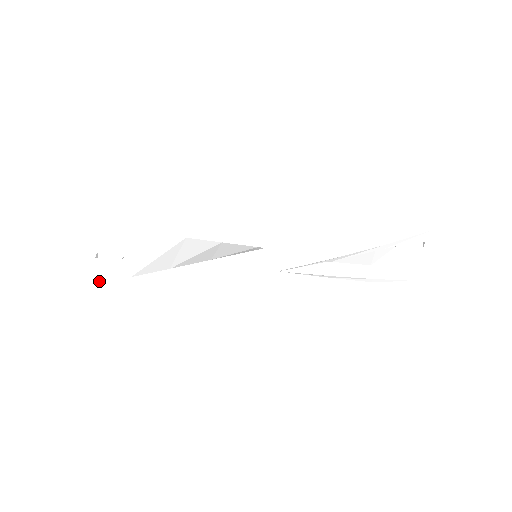
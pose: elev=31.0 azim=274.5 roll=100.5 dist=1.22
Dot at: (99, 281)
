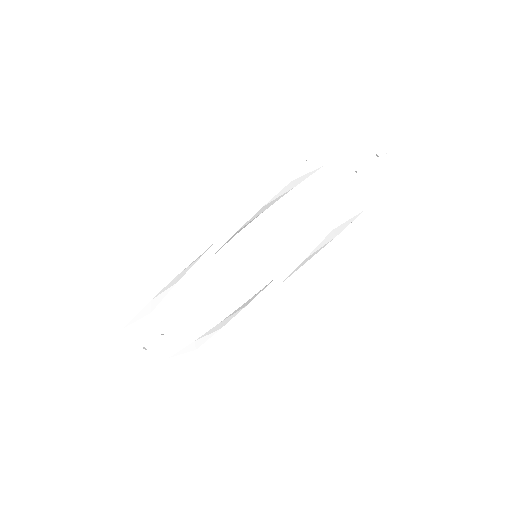
Dot at: occluded
